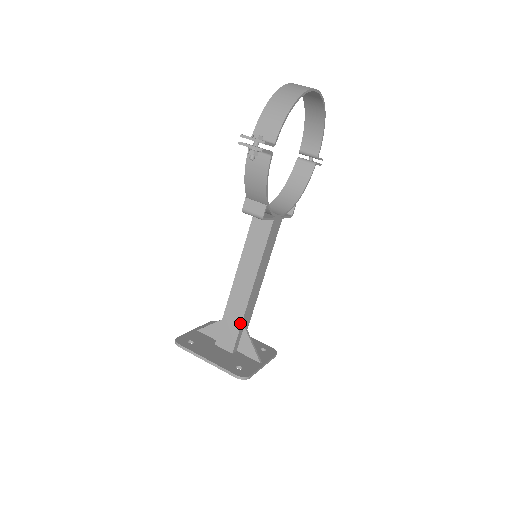
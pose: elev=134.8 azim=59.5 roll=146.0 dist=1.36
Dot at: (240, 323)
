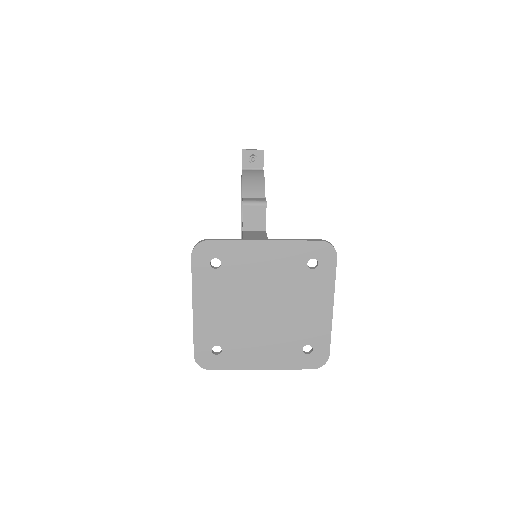
Dot at: occluded
